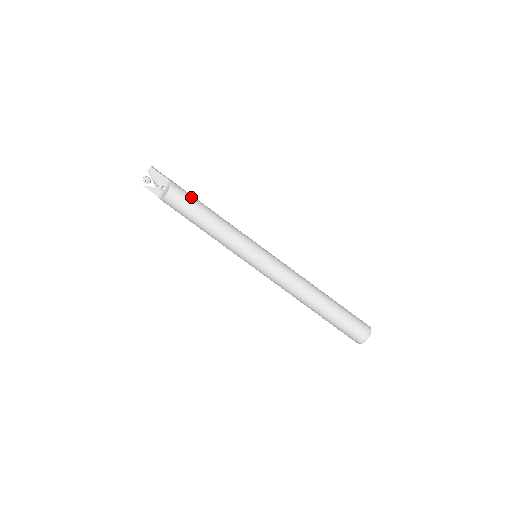
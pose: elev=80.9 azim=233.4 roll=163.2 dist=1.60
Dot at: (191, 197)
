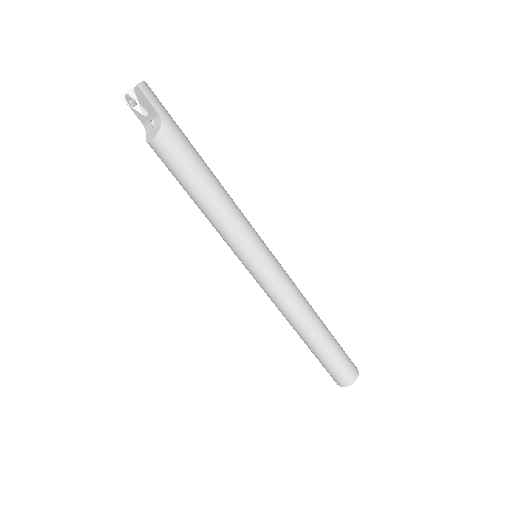
Dot at: (188, 156)
